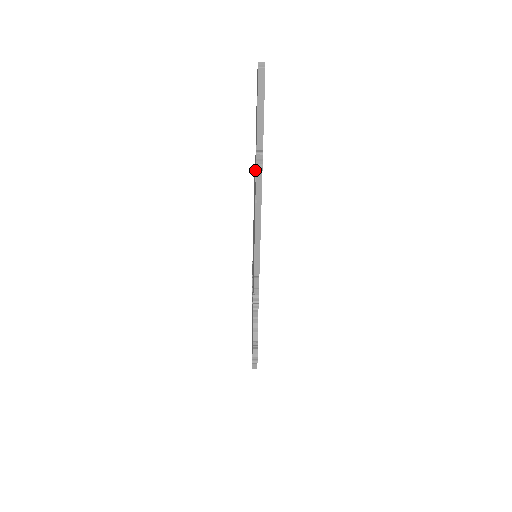
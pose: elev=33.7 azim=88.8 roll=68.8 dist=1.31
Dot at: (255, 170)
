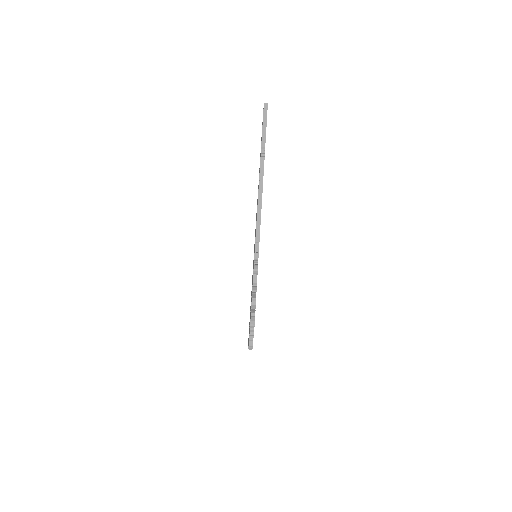
Dot at: occluded
